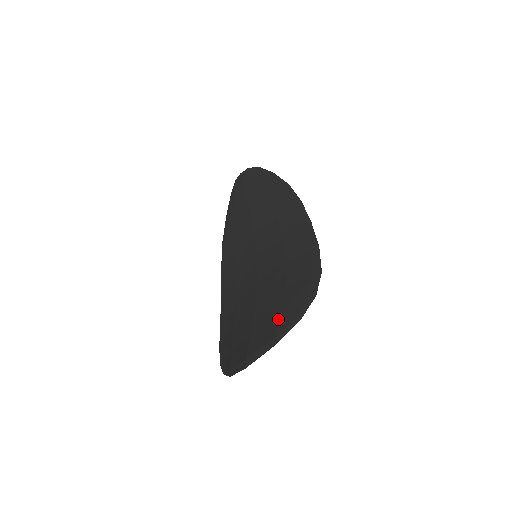
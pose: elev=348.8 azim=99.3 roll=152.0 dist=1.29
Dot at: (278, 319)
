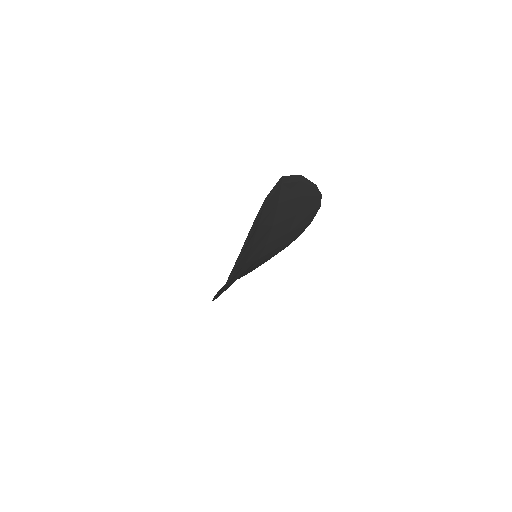
Dot at: (297, 192)
